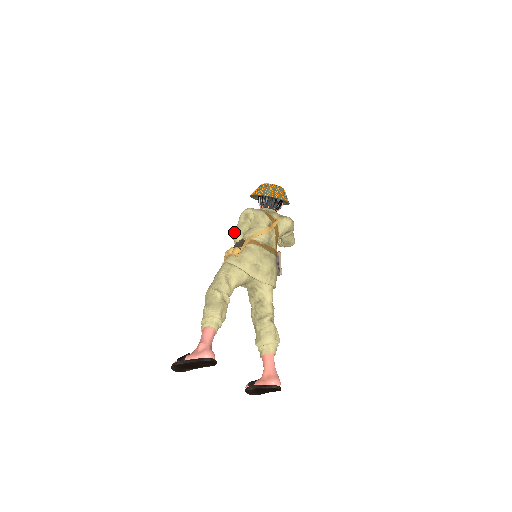
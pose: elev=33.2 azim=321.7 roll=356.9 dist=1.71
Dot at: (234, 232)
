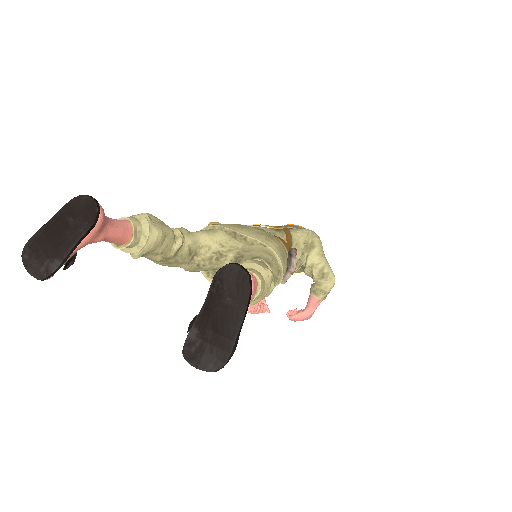
Dot at: occluded
